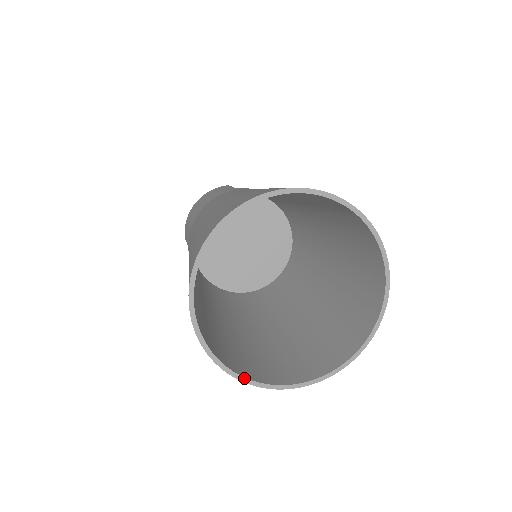
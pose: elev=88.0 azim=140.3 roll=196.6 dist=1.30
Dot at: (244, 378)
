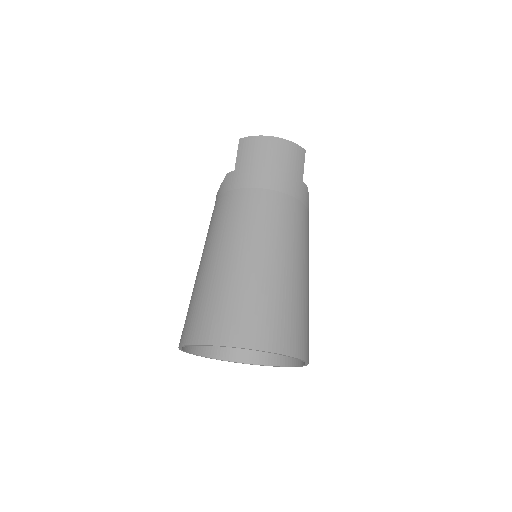
Dot at: (182, 350)
